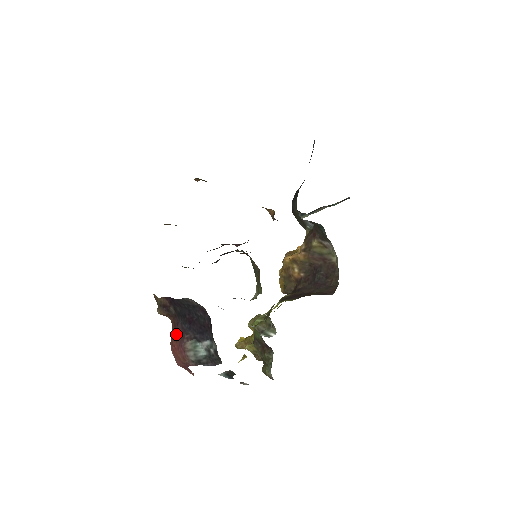
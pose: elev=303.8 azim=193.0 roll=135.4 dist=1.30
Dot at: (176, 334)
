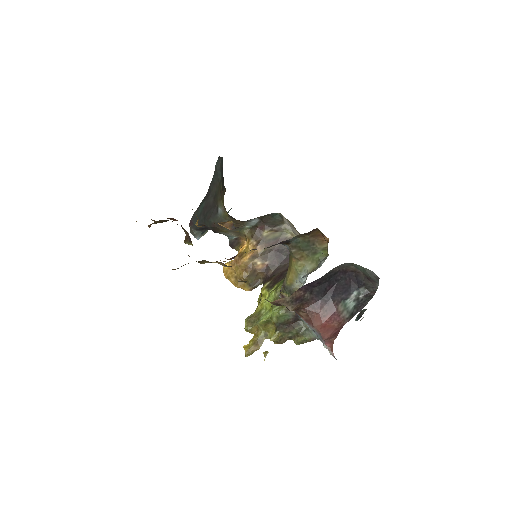
Dot at: (321, 312)
